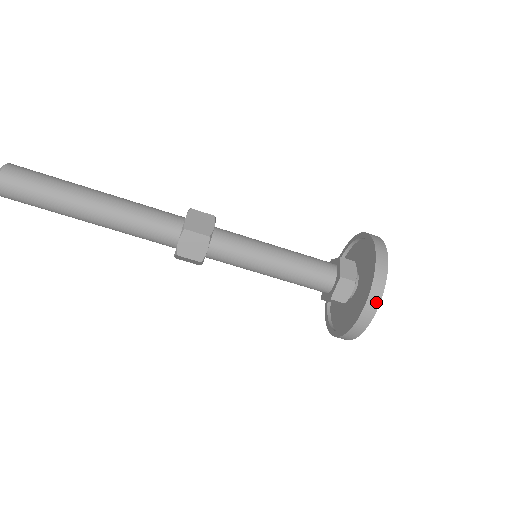
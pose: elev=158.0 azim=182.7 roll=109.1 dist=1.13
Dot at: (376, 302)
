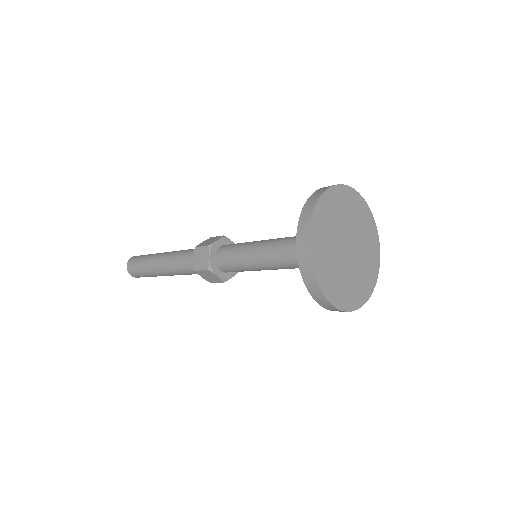
Dot at: (306, 229)
